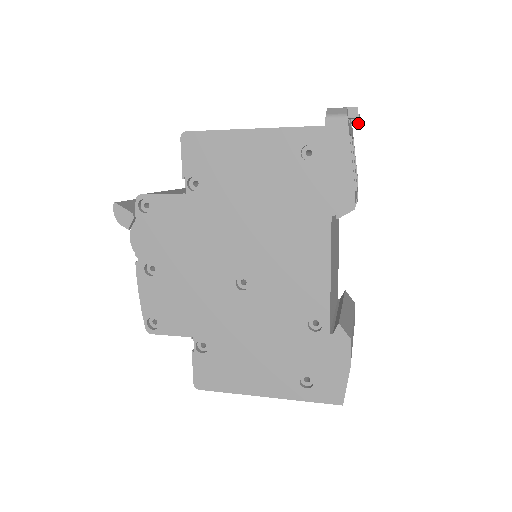
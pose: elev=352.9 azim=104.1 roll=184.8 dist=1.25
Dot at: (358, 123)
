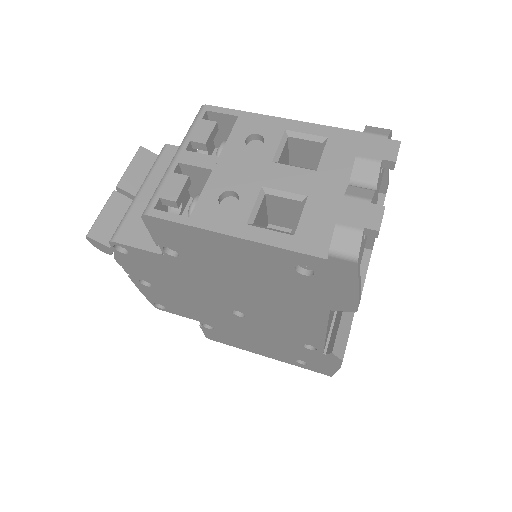
Dot at: occluded
